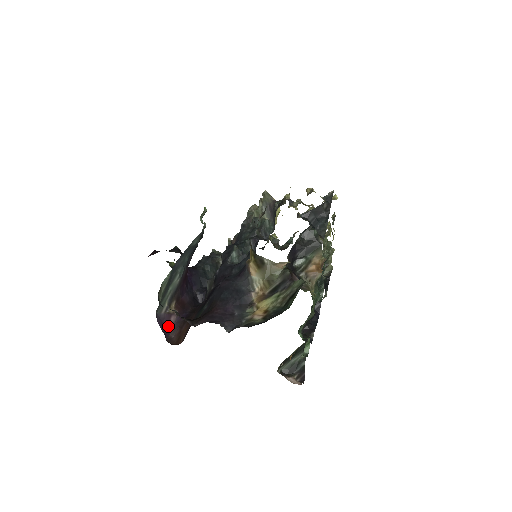
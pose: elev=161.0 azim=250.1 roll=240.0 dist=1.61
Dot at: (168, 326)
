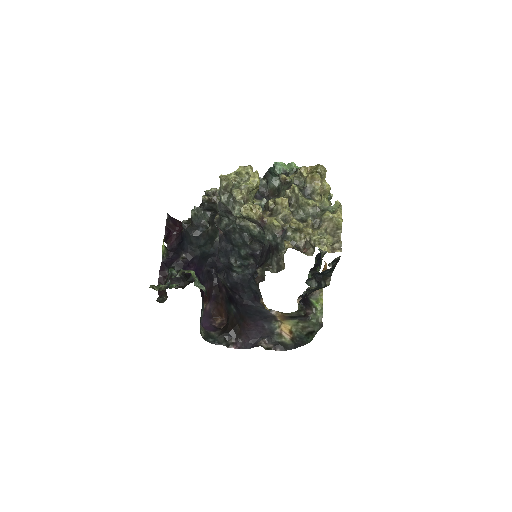
Dot at: (208, 312)
